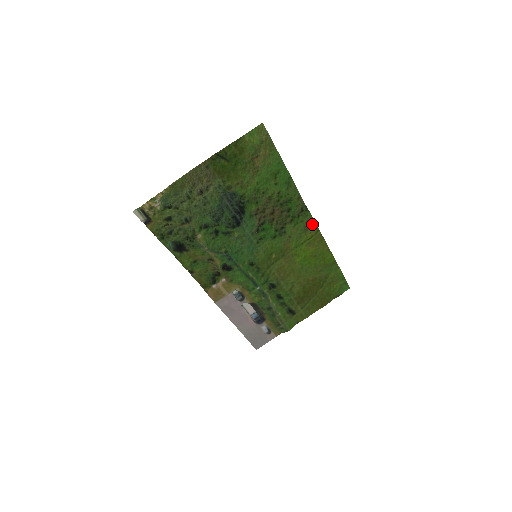
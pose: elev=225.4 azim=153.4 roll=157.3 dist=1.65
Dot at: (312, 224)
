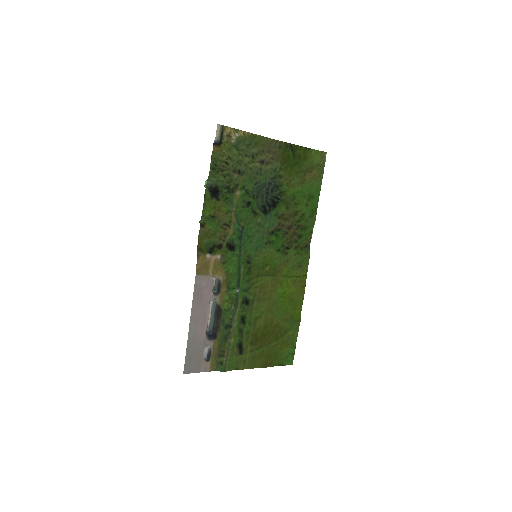
Dot at: (306, 265)
